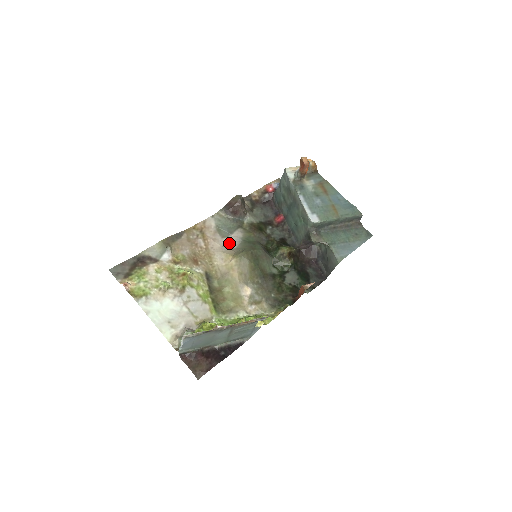
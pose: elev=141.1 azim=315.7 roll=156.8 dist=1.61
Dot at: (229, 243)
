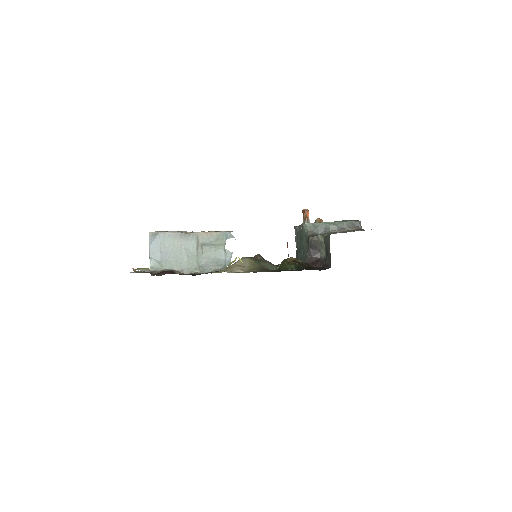
Dot at: occluded
